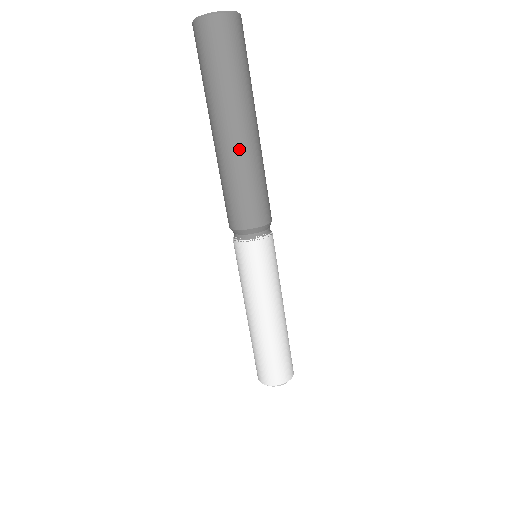
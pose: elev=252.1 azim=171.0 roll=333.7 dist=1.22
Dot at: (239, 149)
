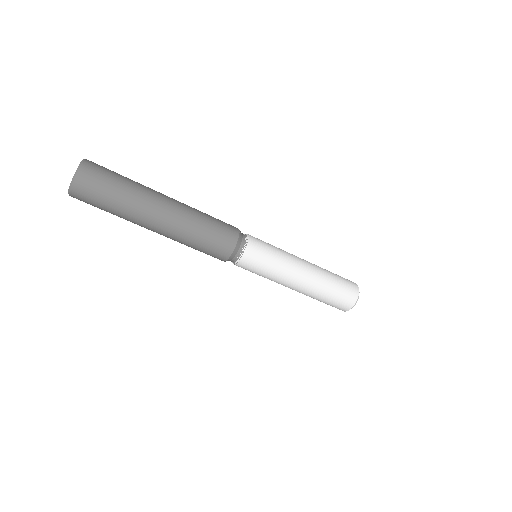
Dot at: (179, 212)
